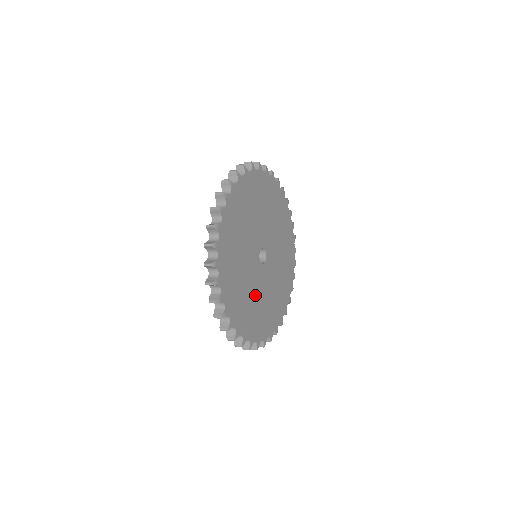
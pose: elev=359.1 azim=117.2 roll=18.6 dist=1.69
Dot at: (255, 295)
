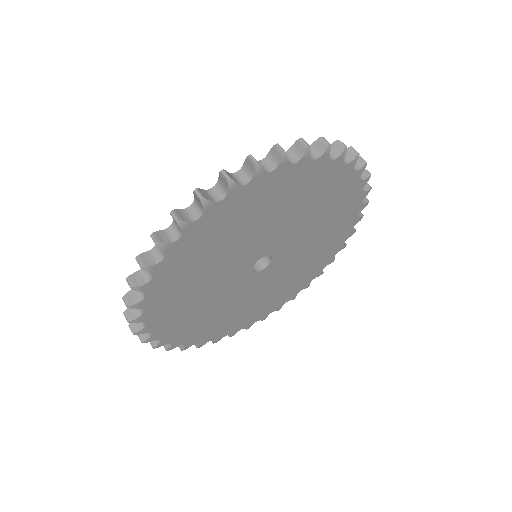
Dot at: (249, 299)
